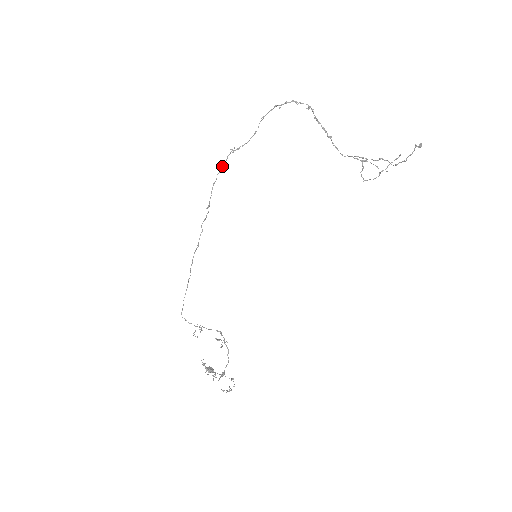
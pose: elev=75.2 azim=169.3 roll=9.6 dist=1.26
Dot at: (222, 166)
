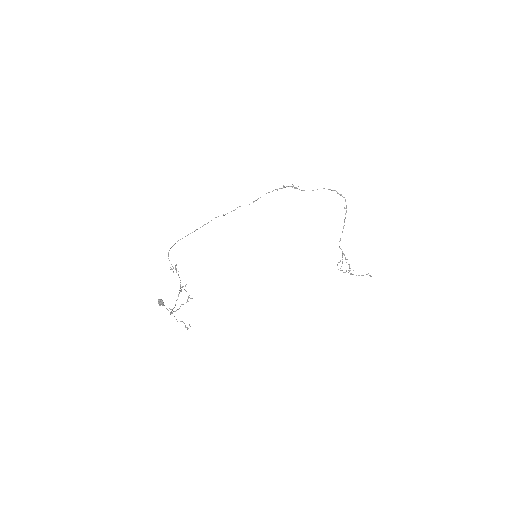
Dot at: (281, 188)
